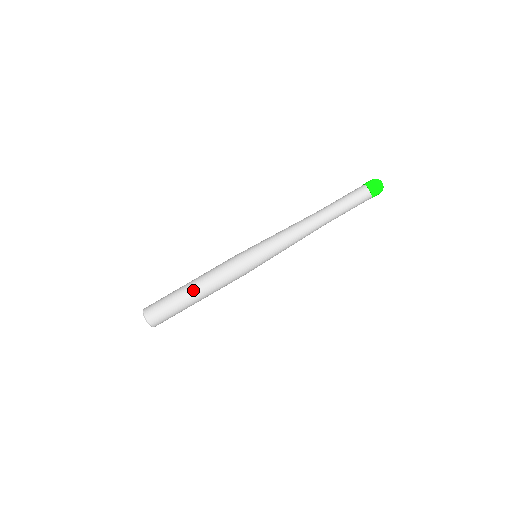
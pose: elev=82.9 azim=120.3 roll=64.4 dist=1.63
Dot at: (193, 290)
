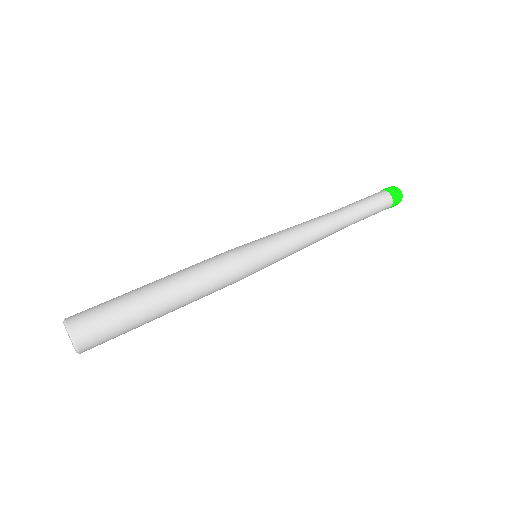
Dot at: (155, 281)
